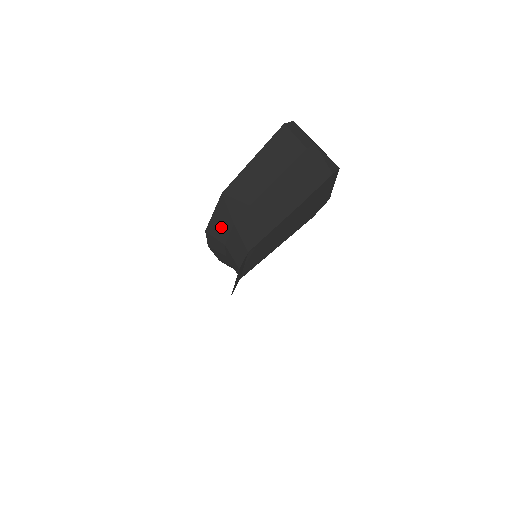
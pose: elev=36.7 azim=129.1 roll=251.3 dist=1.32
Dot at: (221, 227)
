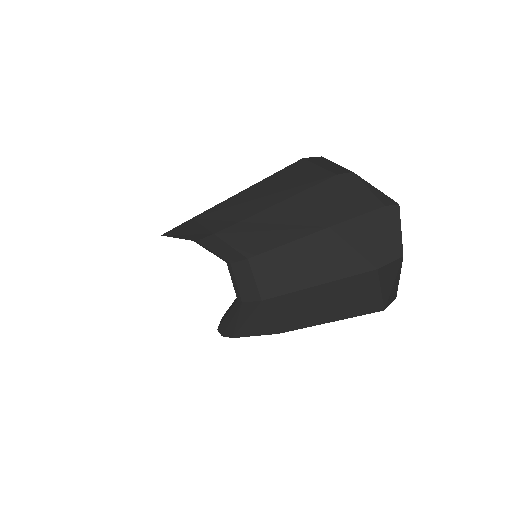
Dot at: (190, 235)
